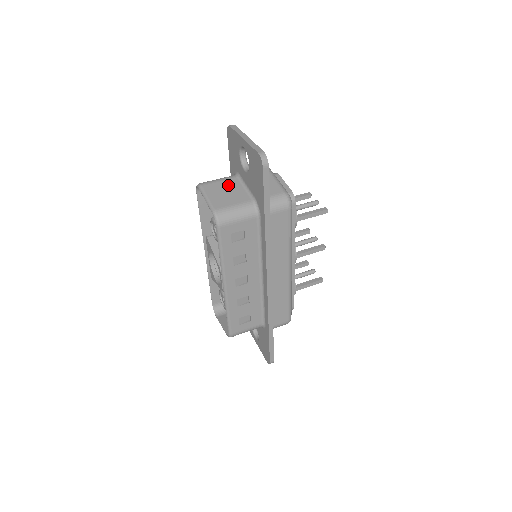
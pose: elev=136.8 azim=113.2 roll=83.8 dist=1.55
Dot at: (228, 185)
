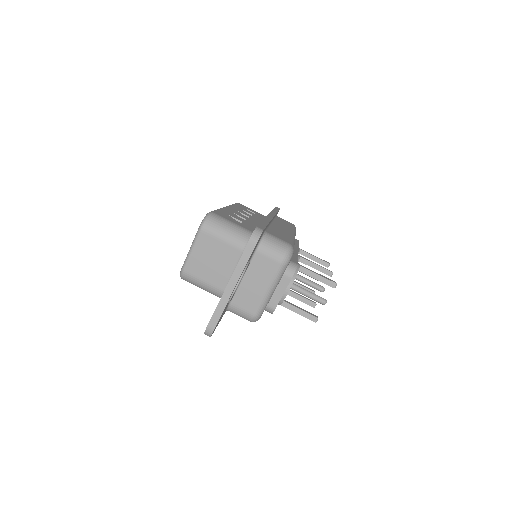
Dot at: (224, 254)
